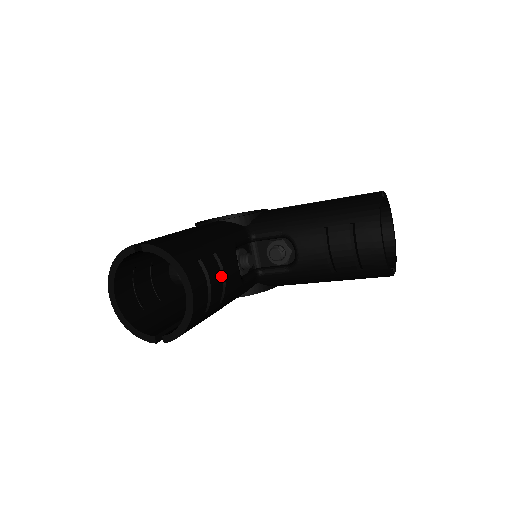
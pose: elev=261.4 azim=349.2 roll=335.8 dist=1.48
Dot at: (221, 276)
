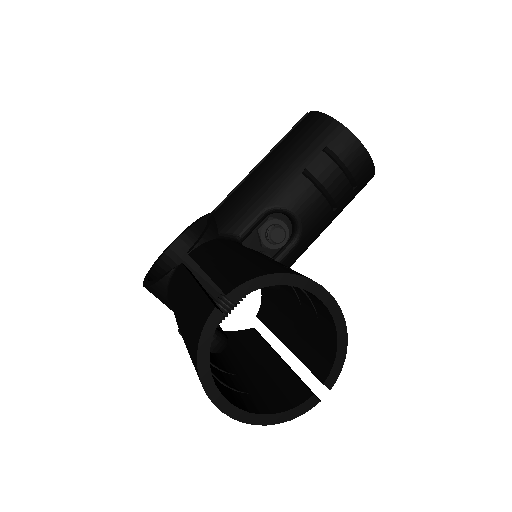
Dot at: occluded
